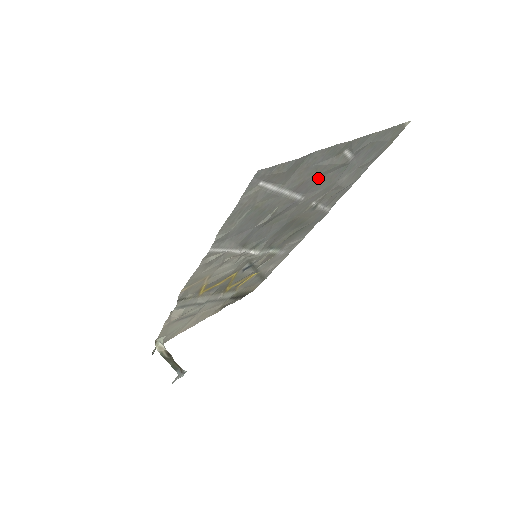
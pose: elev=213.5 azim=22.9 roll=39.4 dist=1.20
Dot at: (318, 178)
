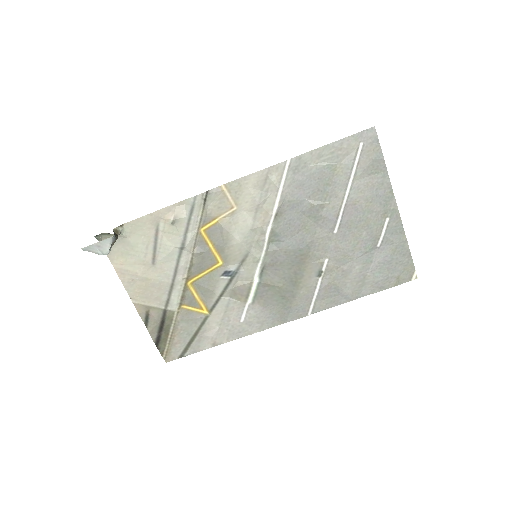
Dot at: (359, 221)
